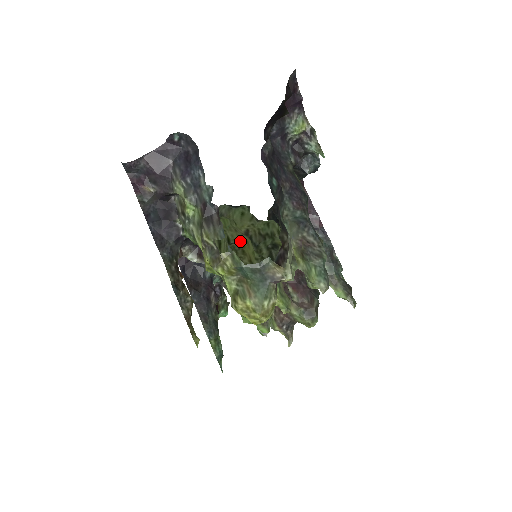
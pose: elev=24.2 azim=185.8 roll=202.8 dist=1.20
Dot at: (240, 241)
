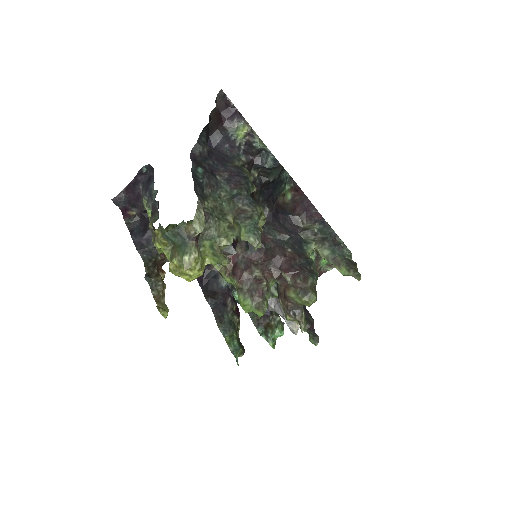
Dot at: occluded
